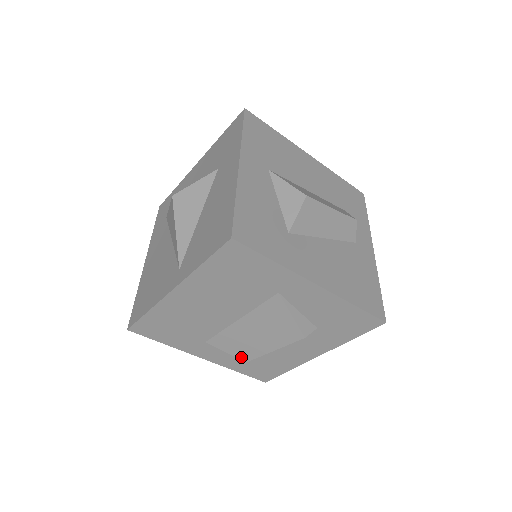
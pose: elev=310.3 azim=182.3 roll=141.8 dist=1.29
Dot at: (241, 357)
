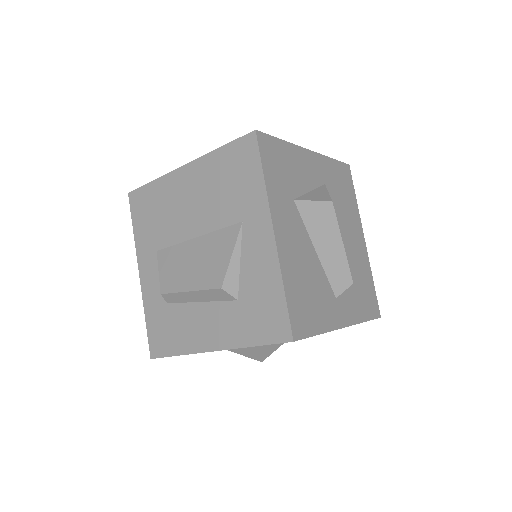
Dot at: (163, 285)
